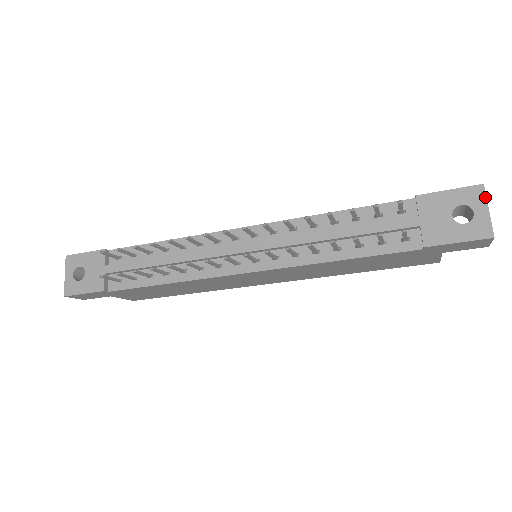
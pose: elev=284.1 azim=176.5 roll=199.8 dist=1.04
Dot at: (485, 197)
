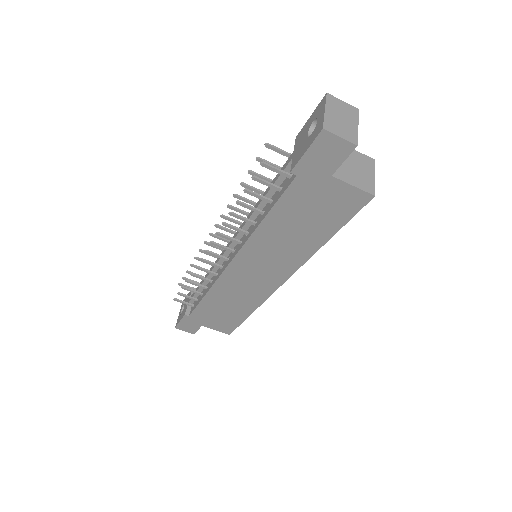
Dot at: (325, 102)
